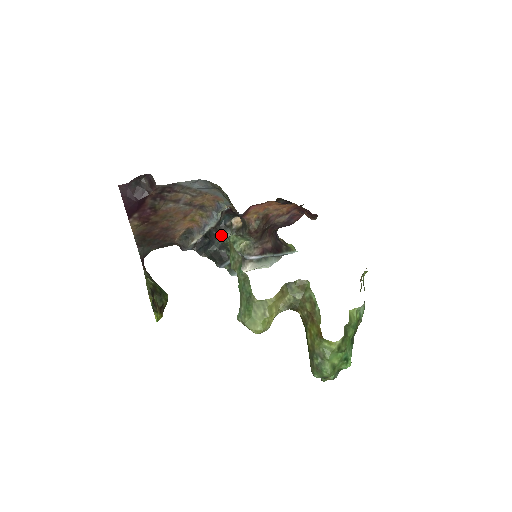
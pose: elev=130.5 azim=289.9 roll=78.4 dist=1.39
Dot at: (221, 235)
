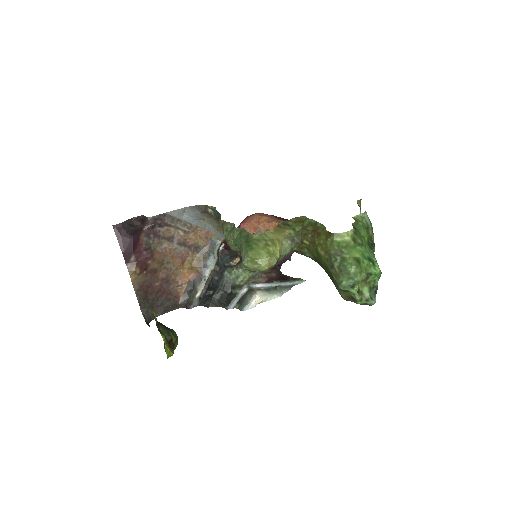
Dot at: (222, 275)
